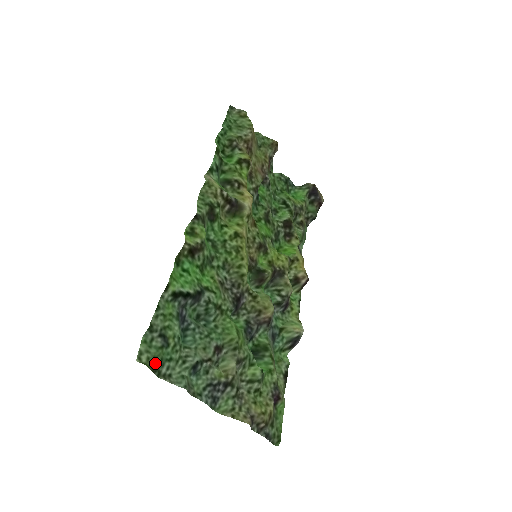
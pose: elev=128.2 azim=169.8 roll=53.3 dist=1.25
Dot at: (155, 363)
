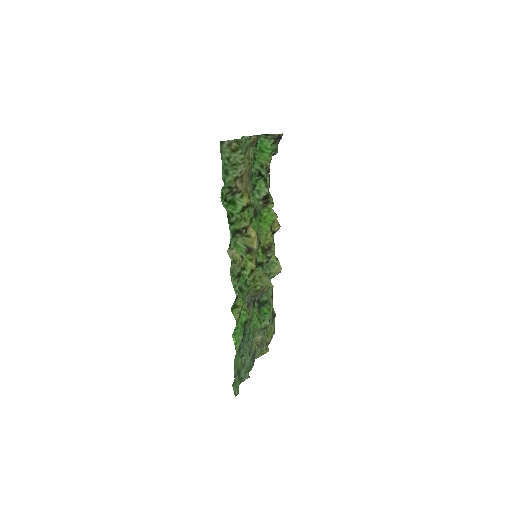
Dot at: occluded
